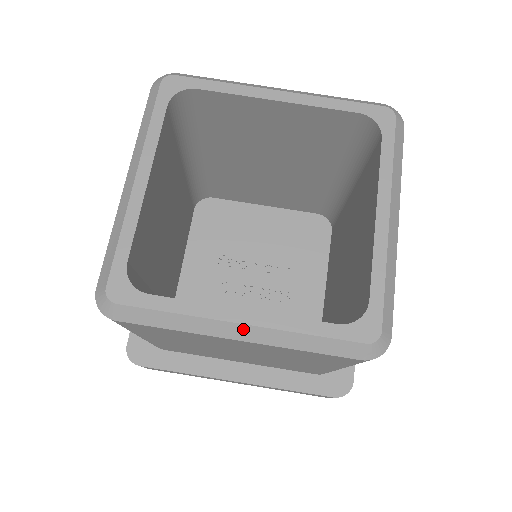
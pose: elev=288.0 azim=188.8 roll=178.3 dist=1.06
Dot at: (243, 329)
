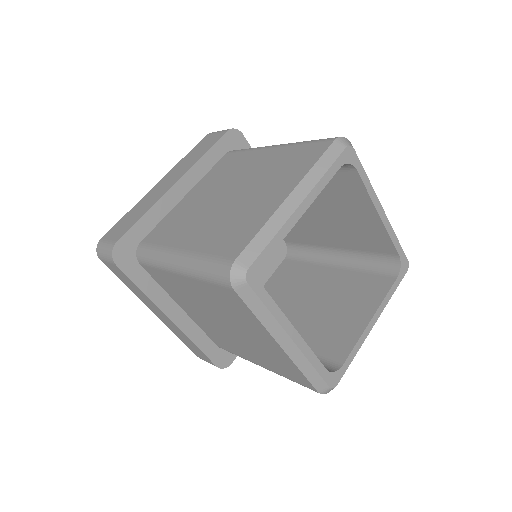
Dot at: (290, 343)
